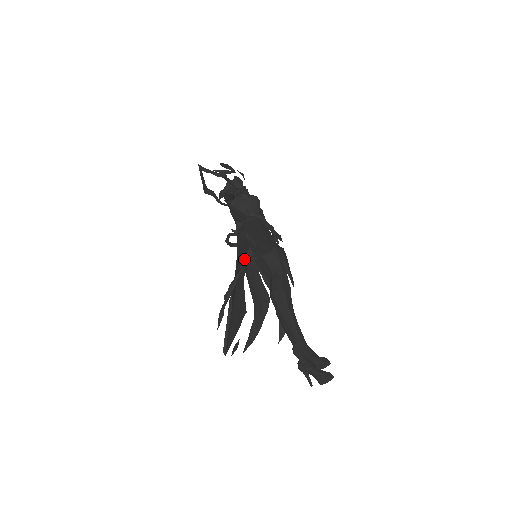
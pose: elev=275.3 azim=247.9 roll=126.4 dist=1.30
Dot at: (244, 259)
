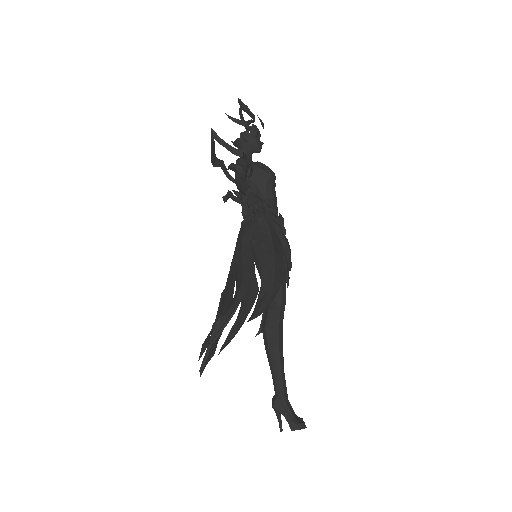
Dot at: (244, 292)
